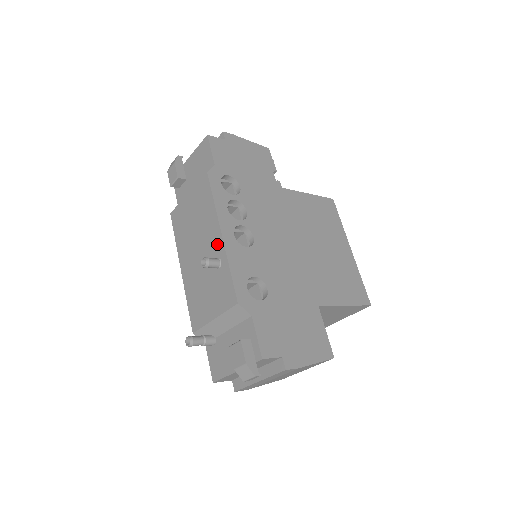
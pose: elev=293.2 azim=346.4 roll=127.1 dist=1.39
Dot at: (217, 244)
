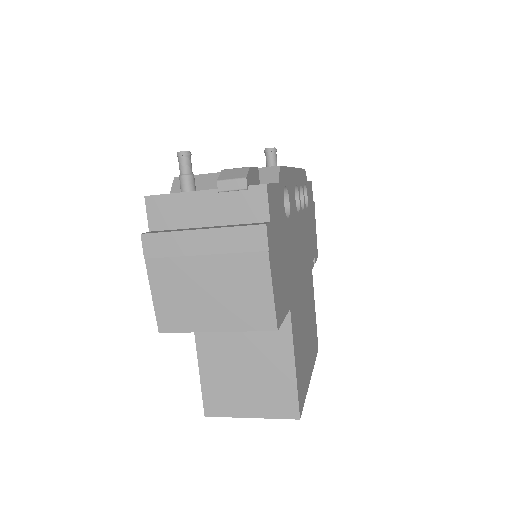
Dot at: occluded
